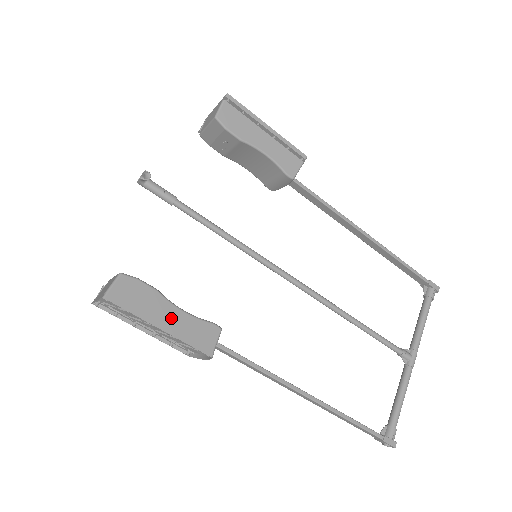
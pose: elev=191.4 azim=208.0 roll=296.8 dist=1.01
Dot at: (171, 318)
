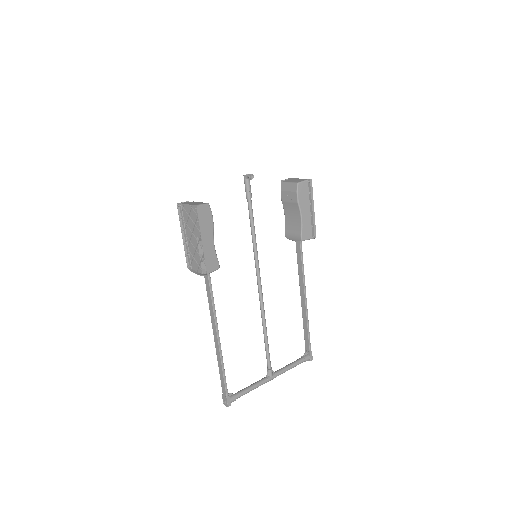
Dot at: (208, 242)
